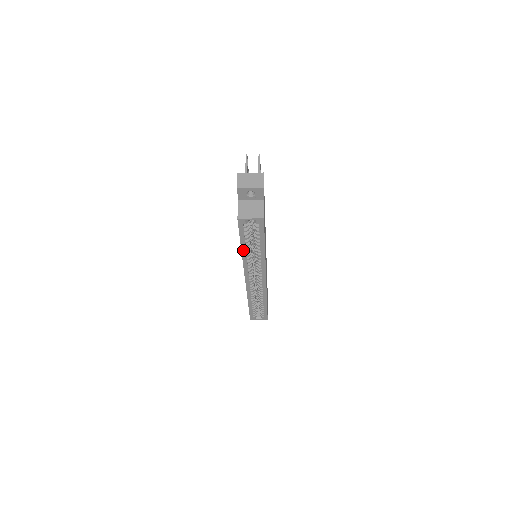
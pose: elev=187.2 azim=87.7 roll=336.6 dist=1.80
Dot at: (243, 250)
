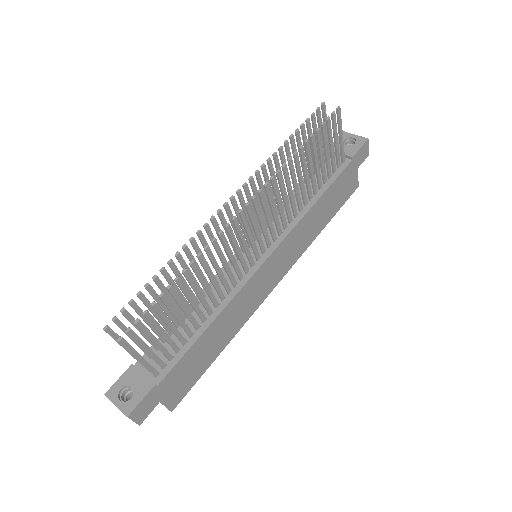
Dot at: occluded
